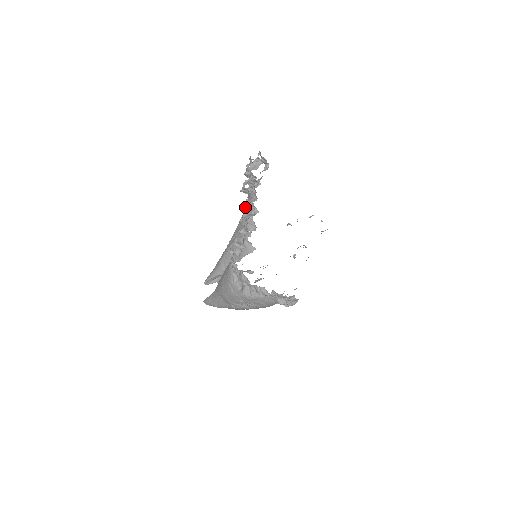
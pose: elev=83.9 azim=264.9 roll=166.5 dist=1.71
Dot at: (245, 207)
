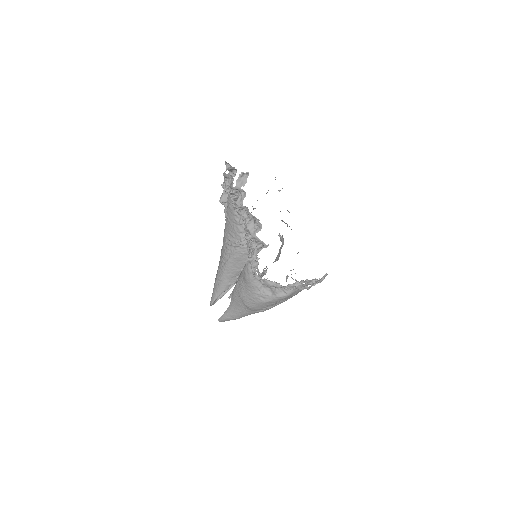
Dot at: (248, 223)
